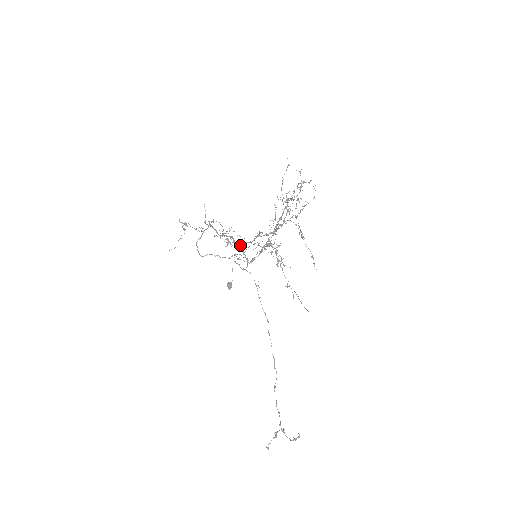
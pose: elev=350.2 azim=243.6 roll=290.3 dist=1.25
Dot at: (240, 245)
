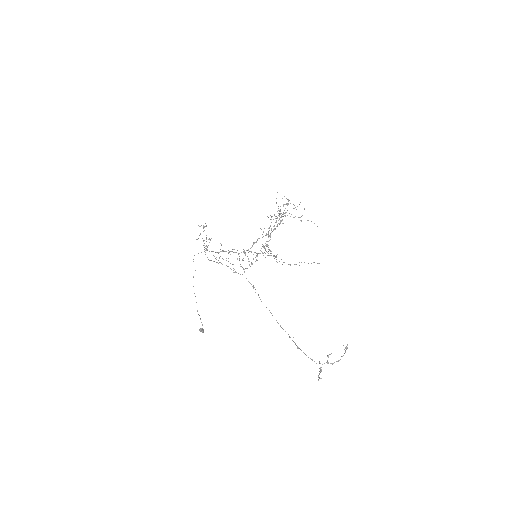
Dot at: occluded
